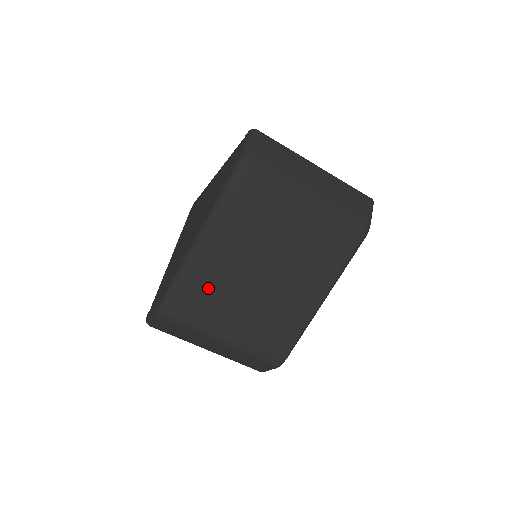
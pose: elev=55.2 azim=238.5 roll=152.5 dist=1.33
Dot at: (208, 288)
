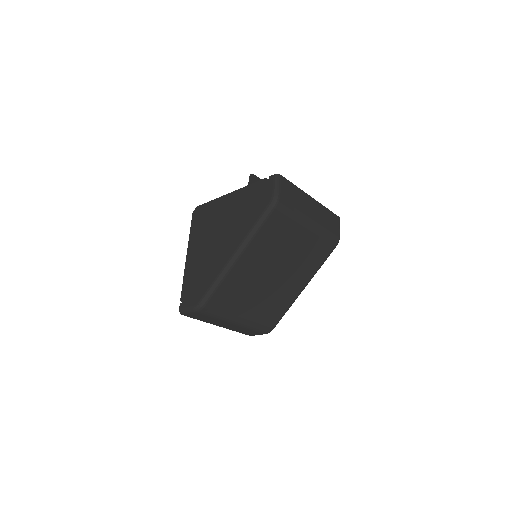
Dot at: (237, 288)
